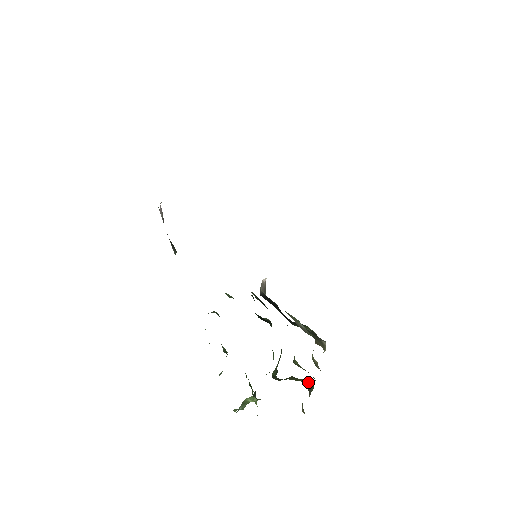
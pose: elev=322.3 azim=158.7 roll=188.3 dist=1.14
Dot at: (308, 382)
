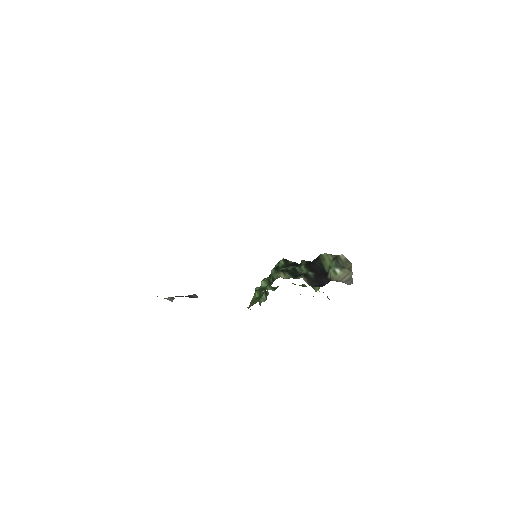
Dot at: occluded
